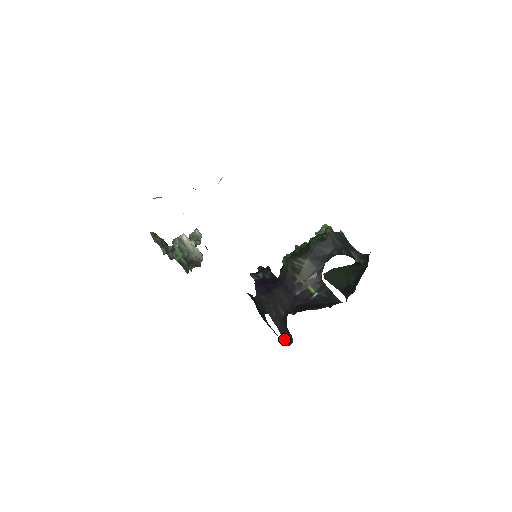
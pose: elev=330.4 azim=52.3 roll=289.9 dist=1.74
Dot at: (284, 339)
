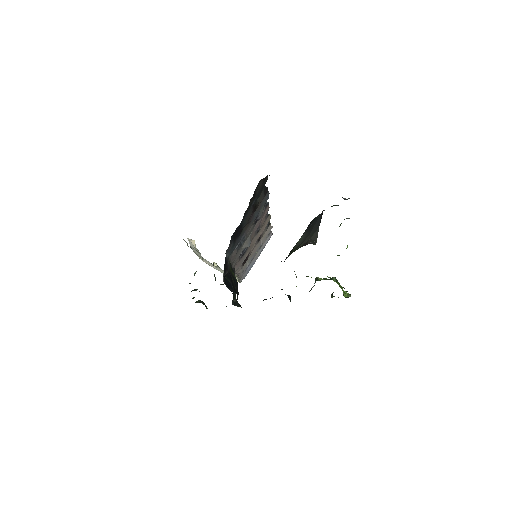
Dot at: occluded
